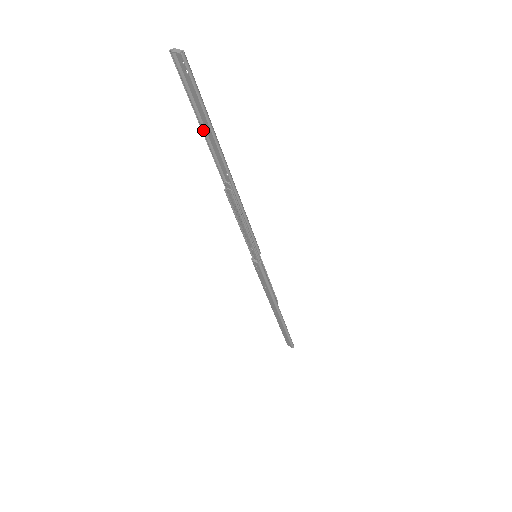
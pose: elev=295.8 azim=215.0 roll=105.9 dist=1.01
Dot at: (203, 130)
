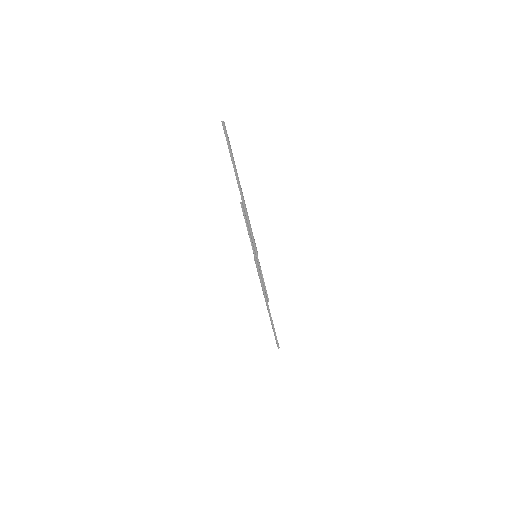
Dot at: occluded
